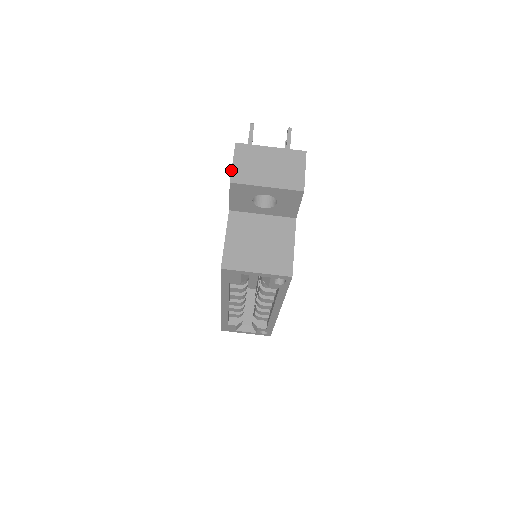
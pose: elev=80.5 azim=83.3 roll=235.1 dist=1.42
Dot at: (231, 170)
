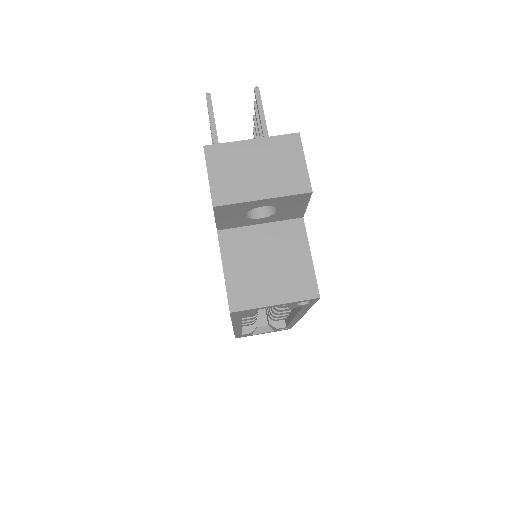
Dot at: occluded
